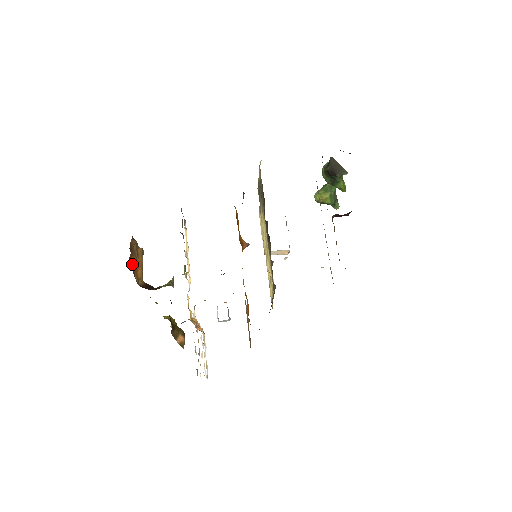
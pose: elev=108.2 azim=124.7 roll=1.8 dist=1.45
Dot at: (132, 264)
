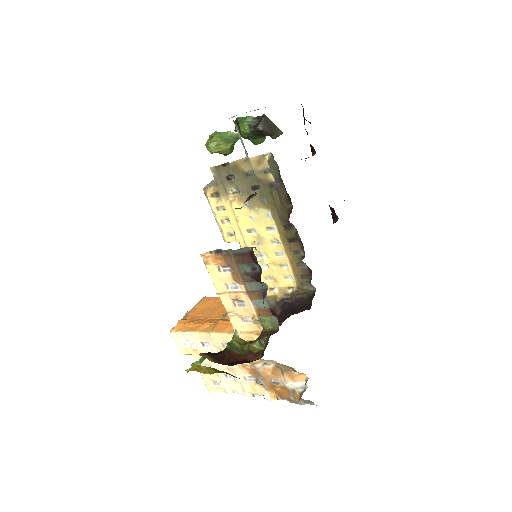
Dot at: occluded
